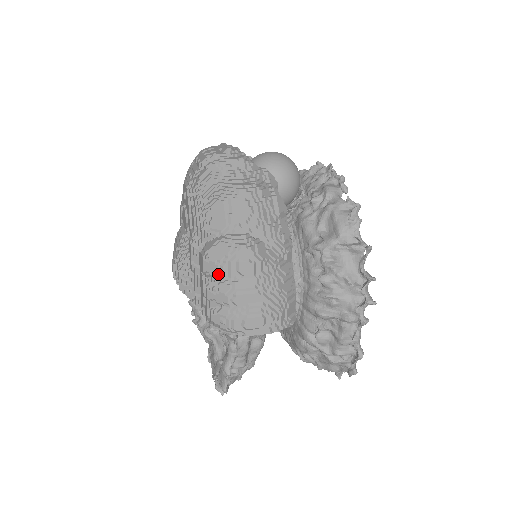
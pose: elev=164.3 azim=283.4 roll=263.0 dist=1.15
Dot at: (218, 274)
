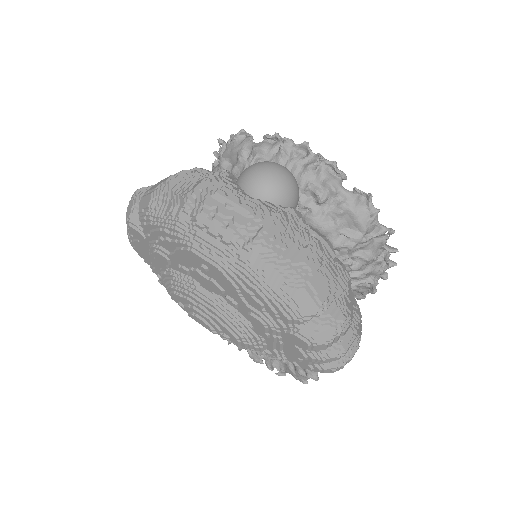
Dot at: (326, 348)
